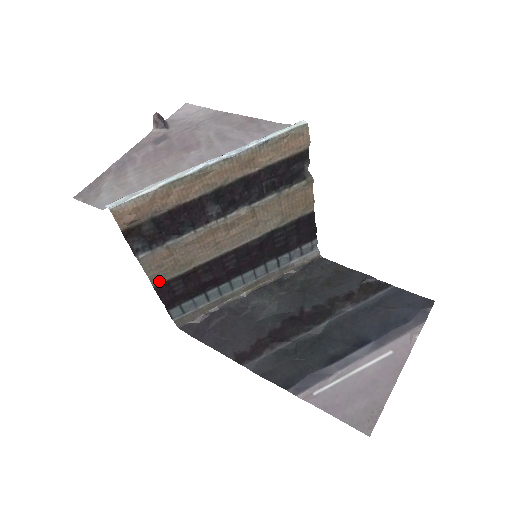
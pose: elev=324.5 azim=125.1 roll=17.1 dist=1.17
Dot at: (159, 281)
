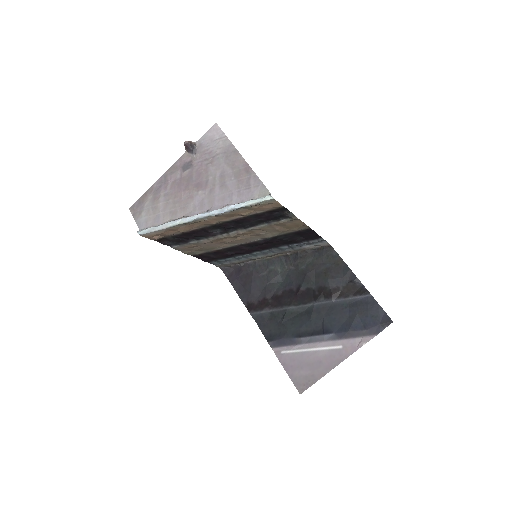
Dot at: (194, 254)
